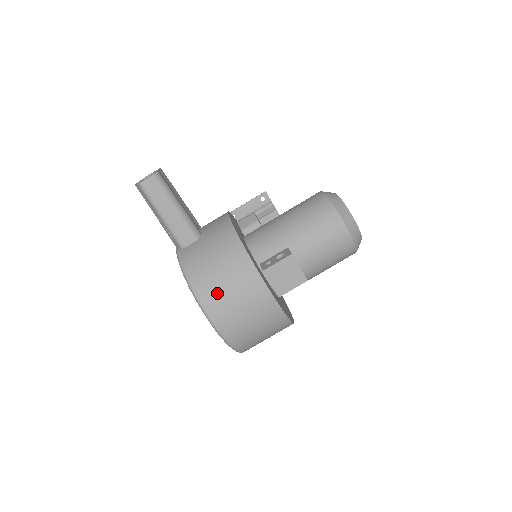
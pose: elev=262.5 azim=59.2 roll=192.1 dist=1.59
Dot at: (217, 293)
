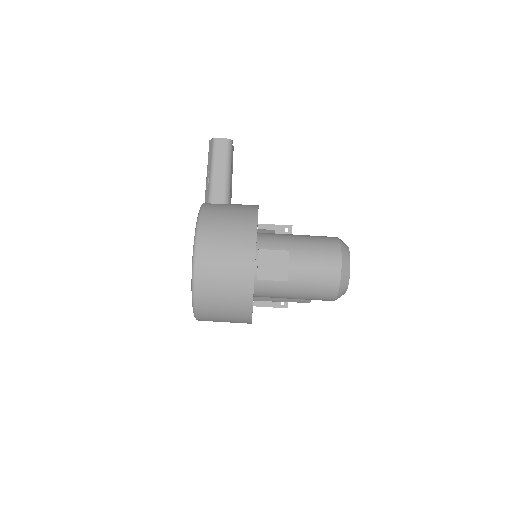
Dot at: (215, 238)
